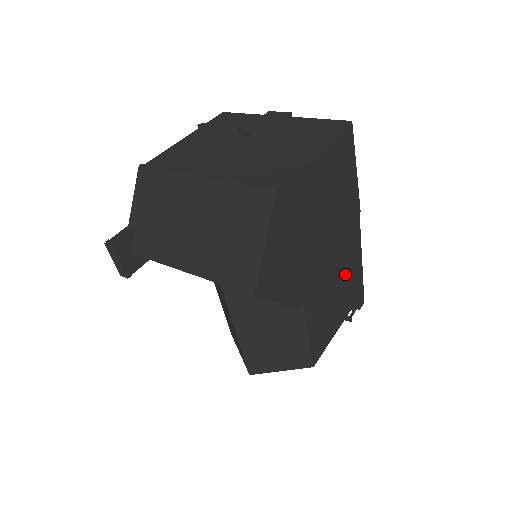
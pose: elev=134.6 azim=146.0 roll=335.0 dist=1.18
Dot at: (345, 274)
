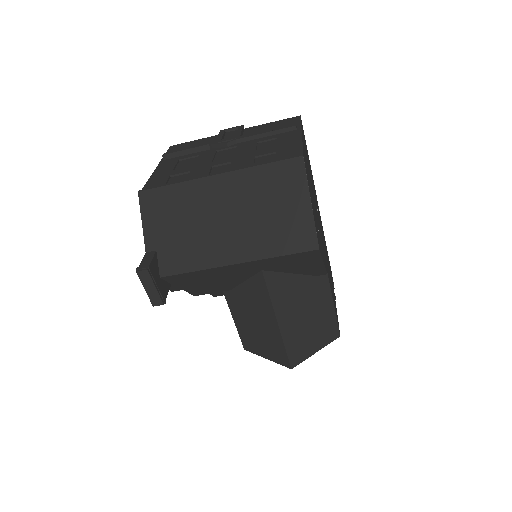
Dot at: (326, 251)
